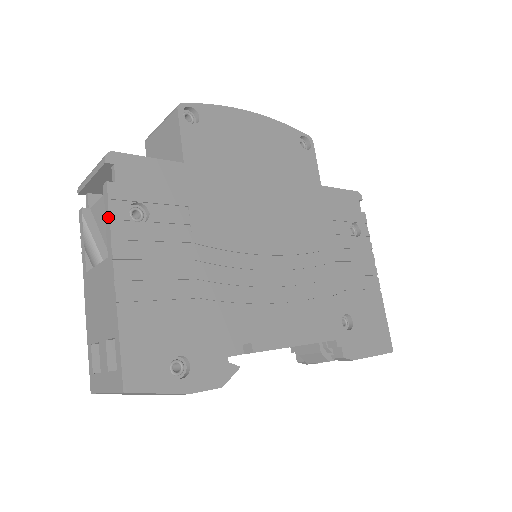
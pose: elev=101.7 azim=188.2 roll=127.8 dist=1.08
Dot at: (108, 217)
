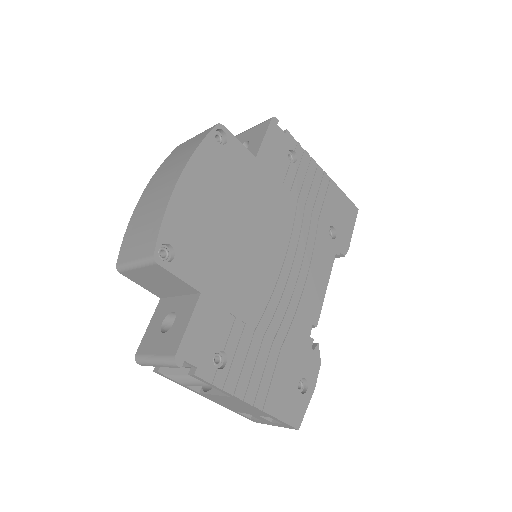
Dot at: (214, 387)
